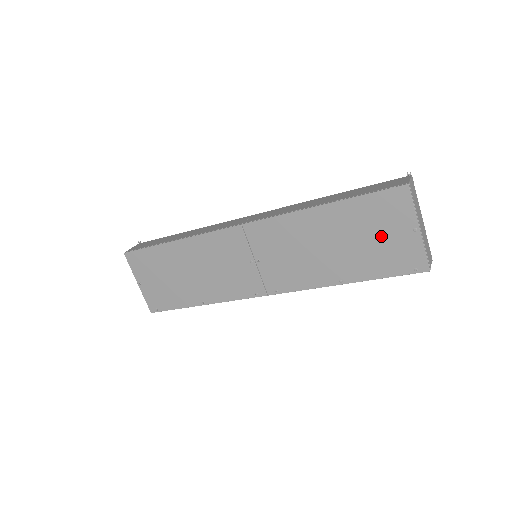
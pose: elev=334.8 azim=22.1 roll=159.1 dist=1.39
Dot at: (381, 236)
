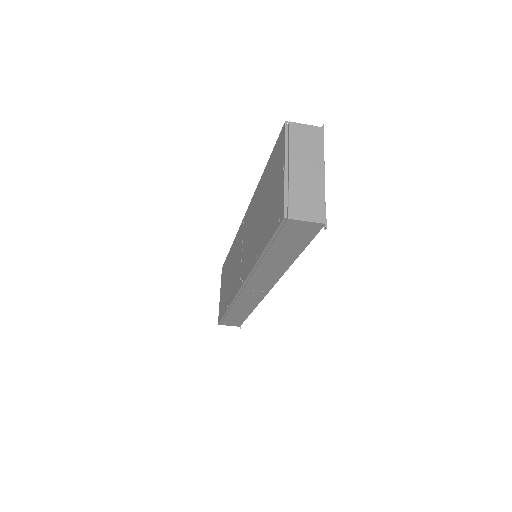
Dot at: (273, 190)
